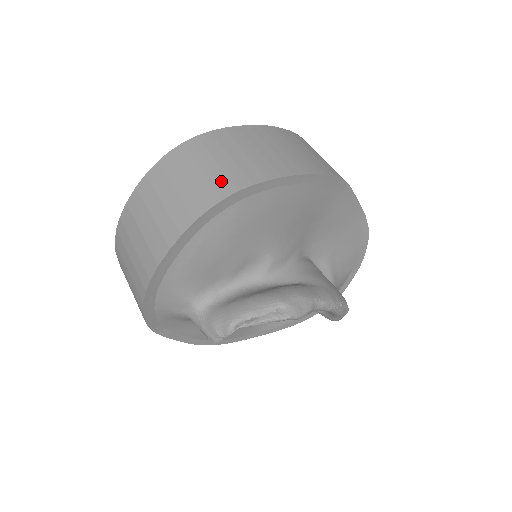
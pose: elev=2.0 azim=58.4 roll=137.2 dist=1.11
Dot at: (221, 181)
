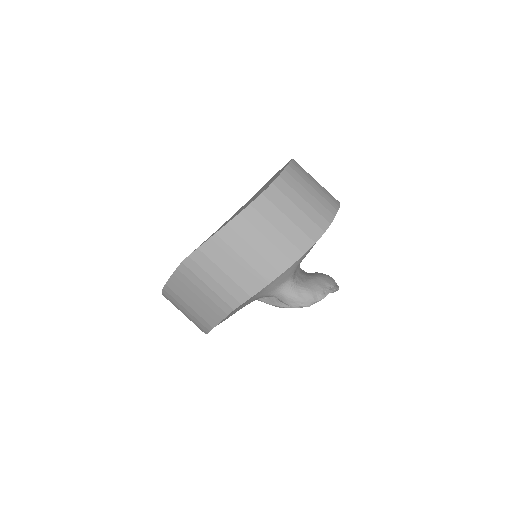
Dot at: (329, 195)
